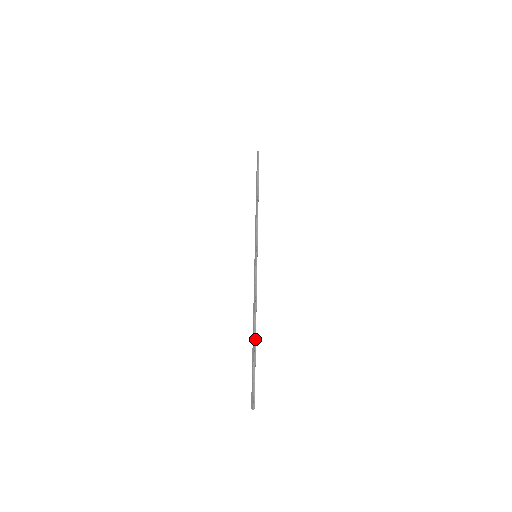
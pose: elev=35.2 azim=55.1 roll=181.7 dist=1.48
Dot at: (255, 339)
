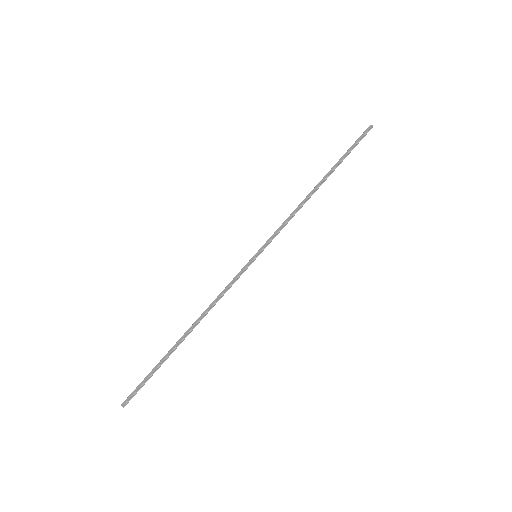
Dot at: occluded
